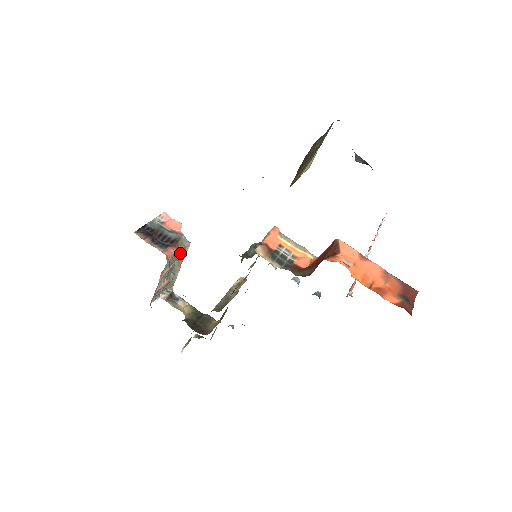
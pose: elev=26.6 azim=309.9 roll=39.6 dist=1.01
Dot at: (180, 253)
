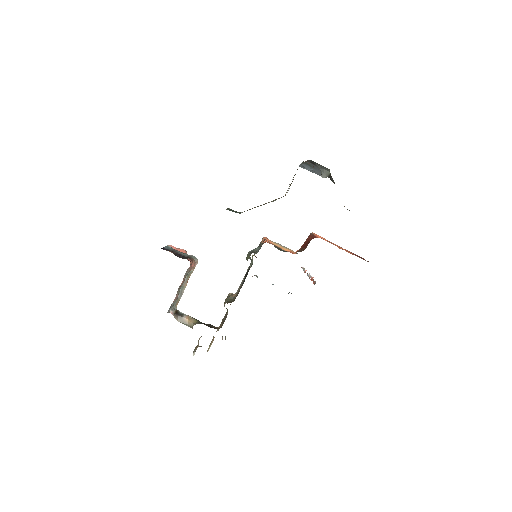
Dot at: (192, 267)
